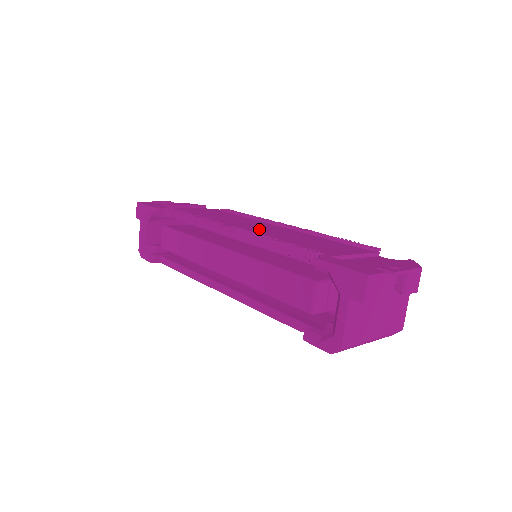
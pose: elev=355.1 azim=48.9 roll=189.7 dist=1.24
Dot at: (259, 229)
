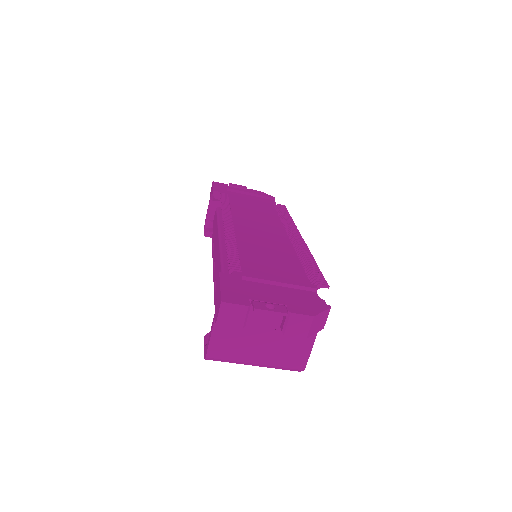
Dot at: (253, 233)
